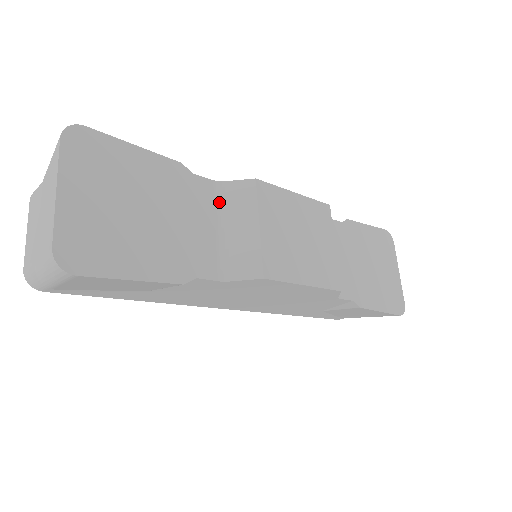
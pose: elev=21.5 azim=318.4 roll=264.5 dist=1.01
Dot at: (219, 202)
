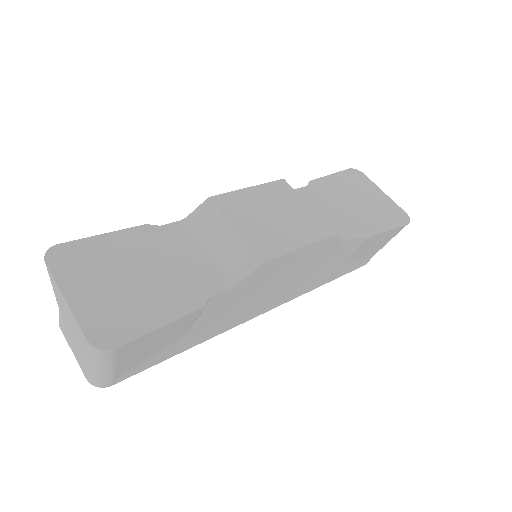
Dot at: (194, 233)
